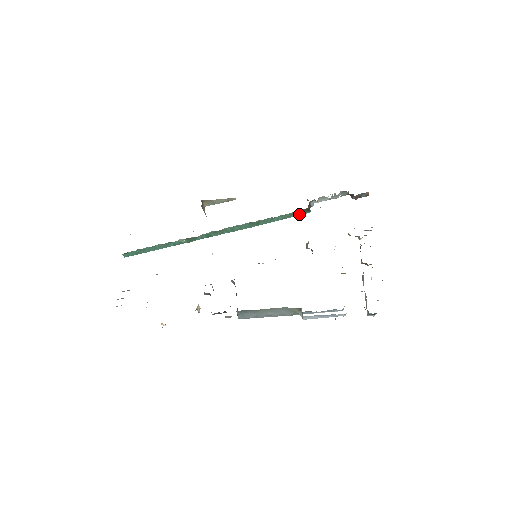
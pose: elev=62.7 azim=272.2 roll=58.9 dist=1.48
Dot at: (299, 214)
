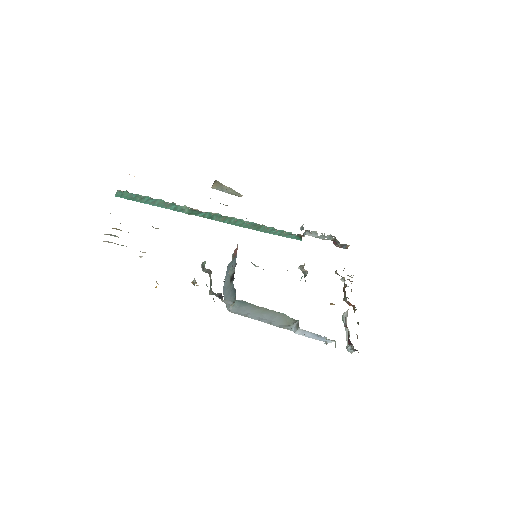
Dot at: (293, 237)
